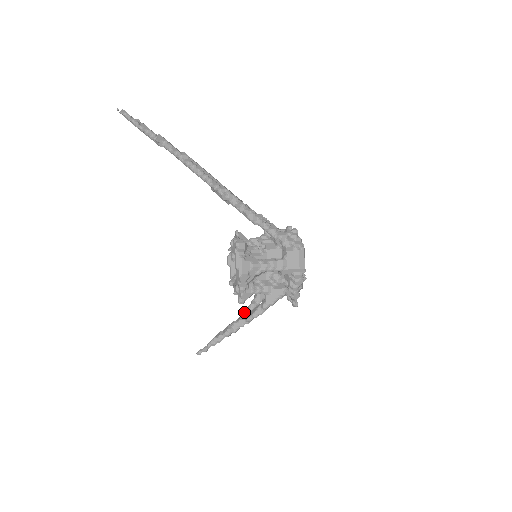
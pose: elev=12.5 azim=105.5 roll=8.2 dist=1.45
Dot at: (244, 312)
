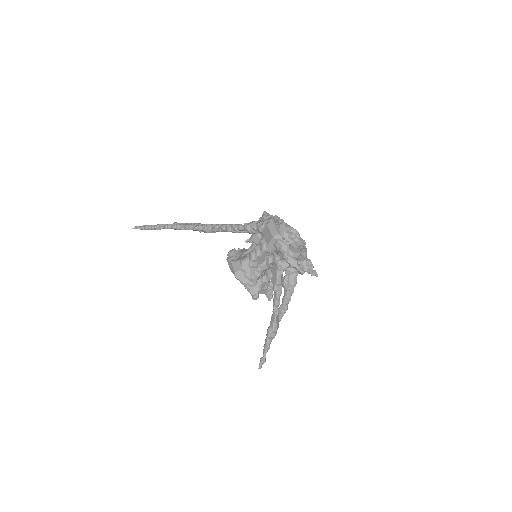
Dot at: occluded
